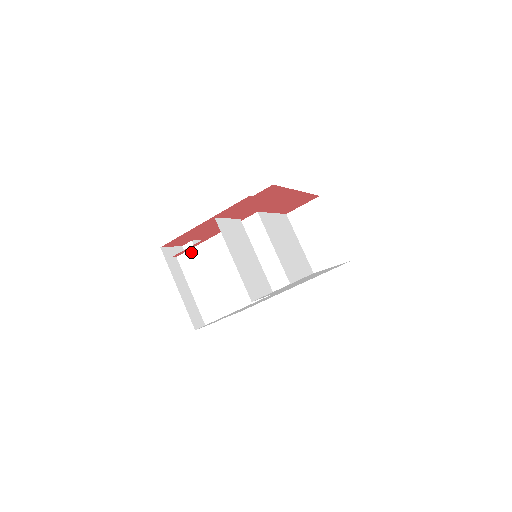
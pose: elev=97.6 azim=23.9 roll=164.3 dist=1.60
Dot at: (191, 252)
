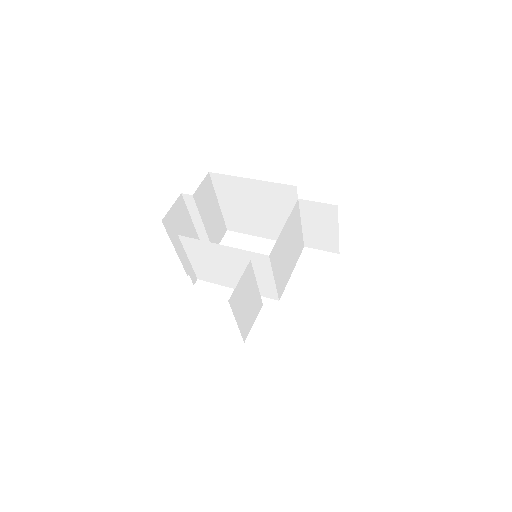
Dot at: (194, 240)
